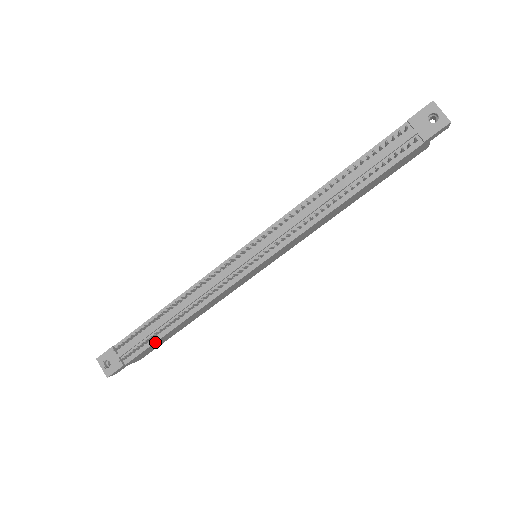
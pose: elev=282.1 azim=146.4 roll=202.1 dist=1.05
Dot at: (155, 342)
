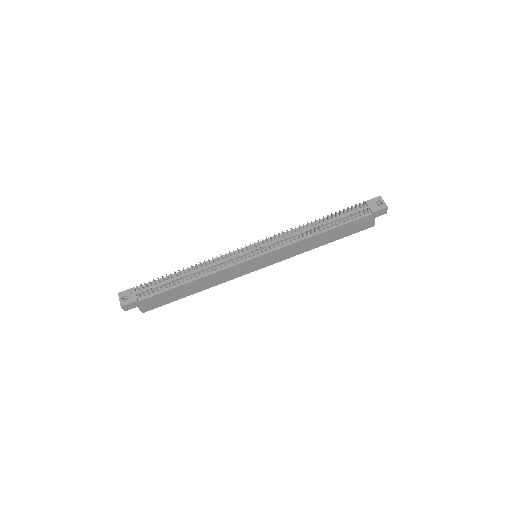
Dot at: (168, 290)
